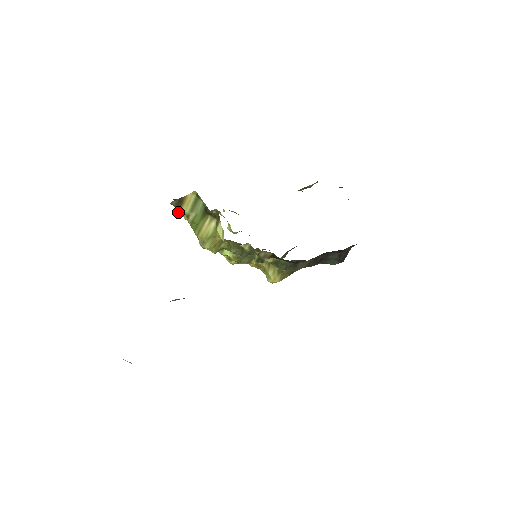
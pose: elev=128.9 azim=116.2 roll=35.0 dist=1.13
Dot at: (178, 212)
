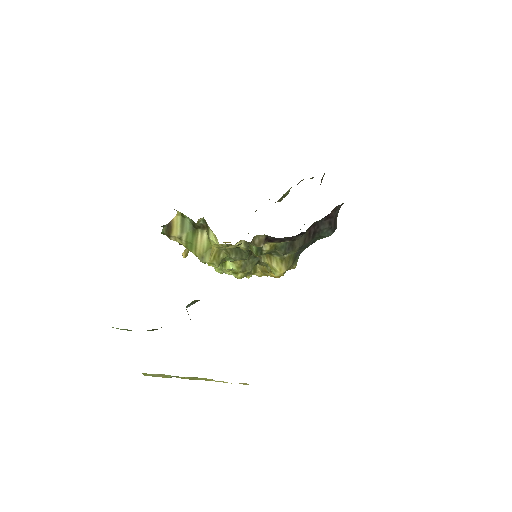
Dot at: (171, 239)
